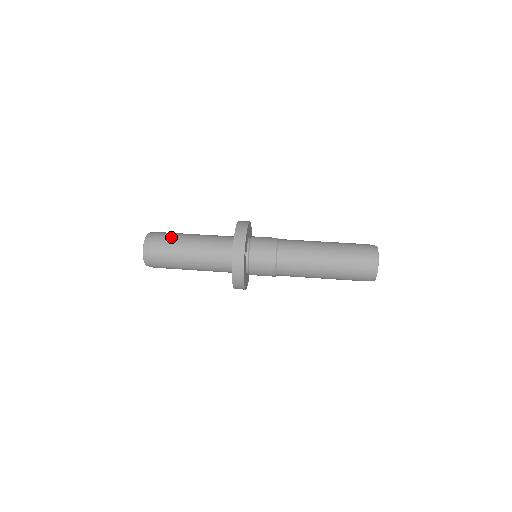
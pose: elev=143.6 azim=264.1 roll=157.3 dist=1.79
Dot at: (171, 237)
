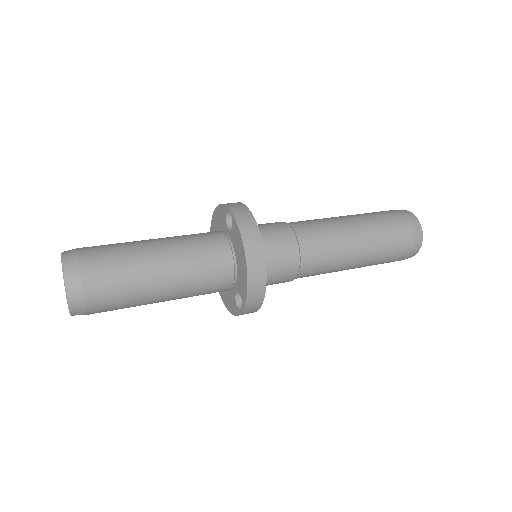
Dot at: occluded
